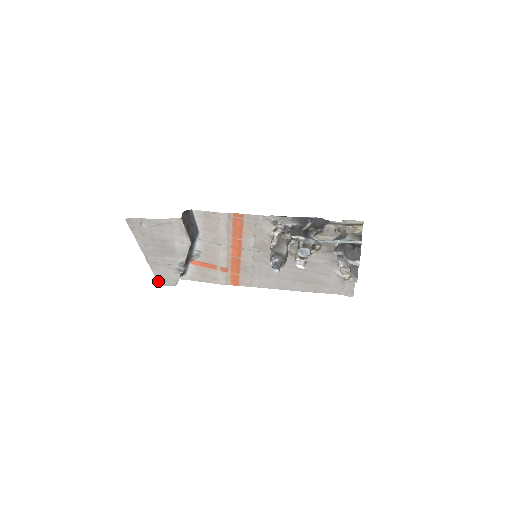
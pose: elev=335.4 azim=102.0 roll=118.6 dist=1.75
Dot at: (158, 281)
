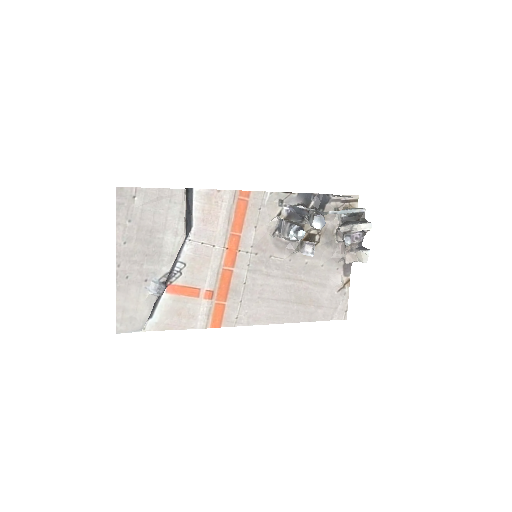
Dot at: (117, 322)
